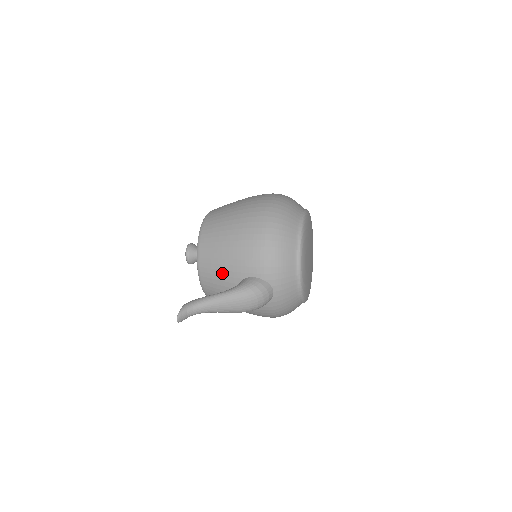
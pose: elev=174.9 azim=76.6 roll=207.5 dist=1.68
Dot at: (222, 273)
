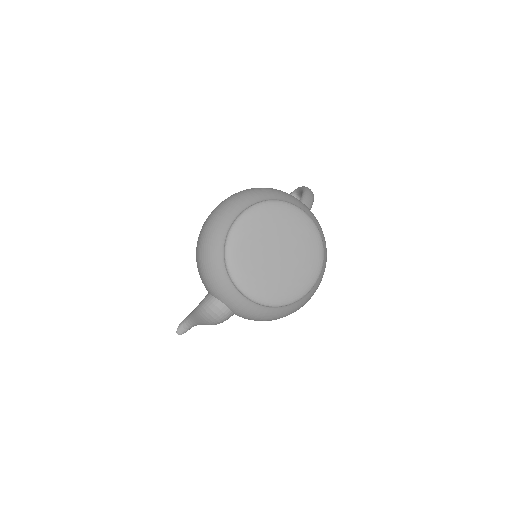
Dot at: occluded
